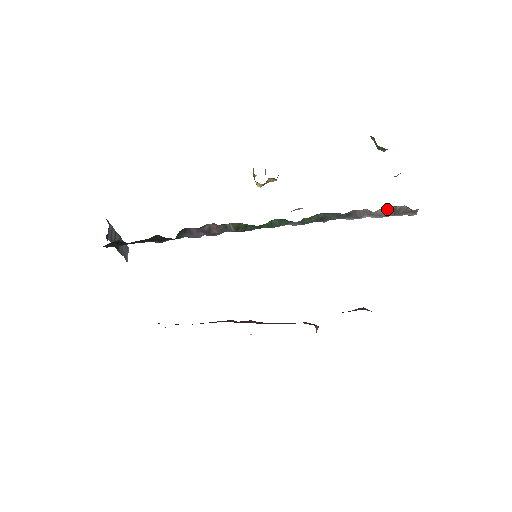
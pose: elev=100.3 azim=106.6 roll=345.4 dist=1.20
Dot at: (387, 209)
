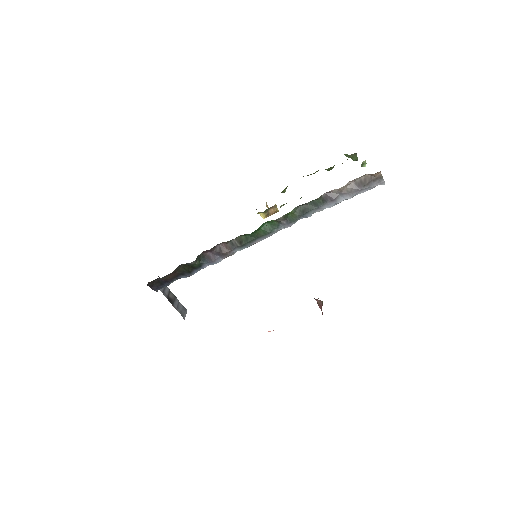
Dot at: (354, 184)
